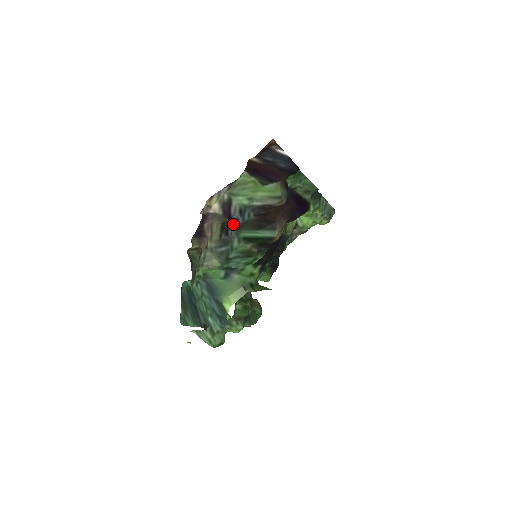
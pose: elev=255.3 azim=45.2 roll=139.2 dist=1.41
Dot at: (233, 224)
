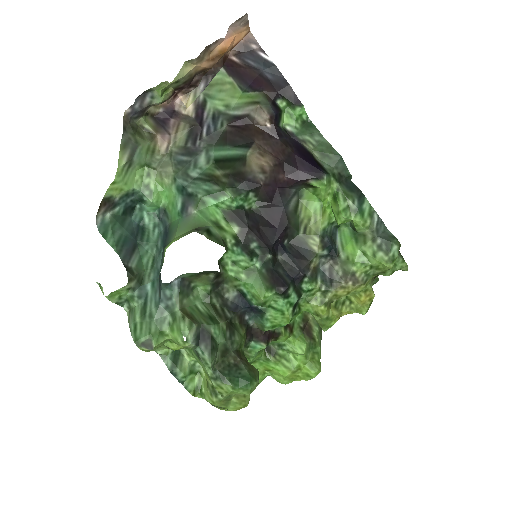
Dot at: (204, 133)
